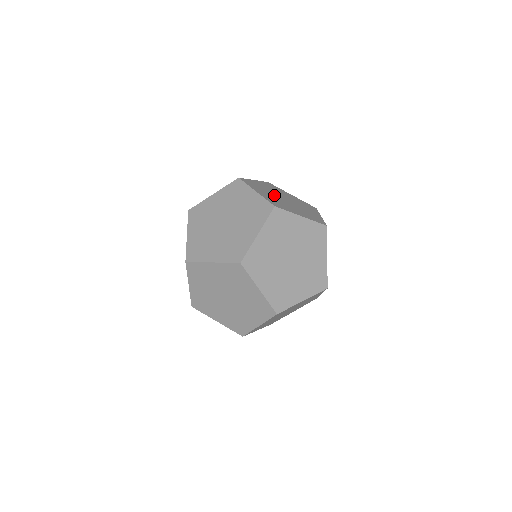
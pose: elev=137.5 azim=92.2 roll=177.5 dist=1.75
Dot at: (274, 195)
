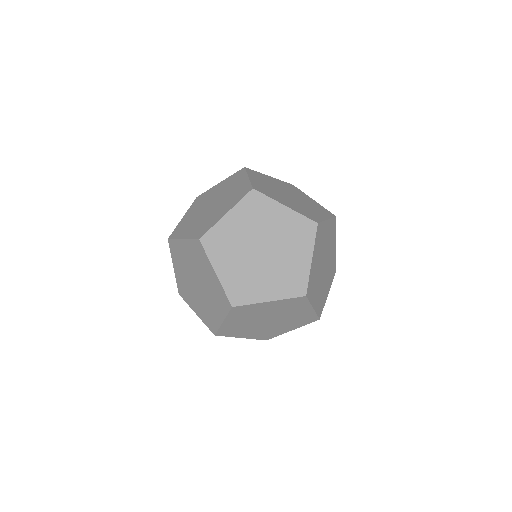
Dot at: occluded
